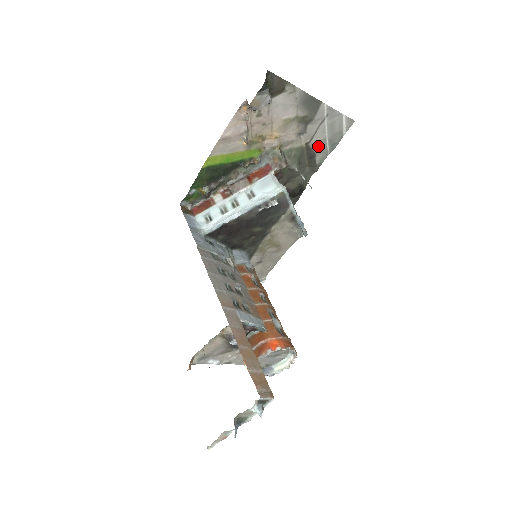
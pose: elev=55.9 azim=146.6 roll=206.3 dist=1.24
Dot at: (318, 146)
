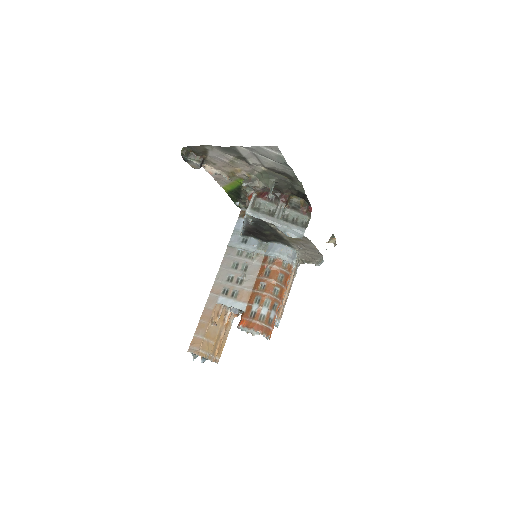
Dot at: (275, 167)
